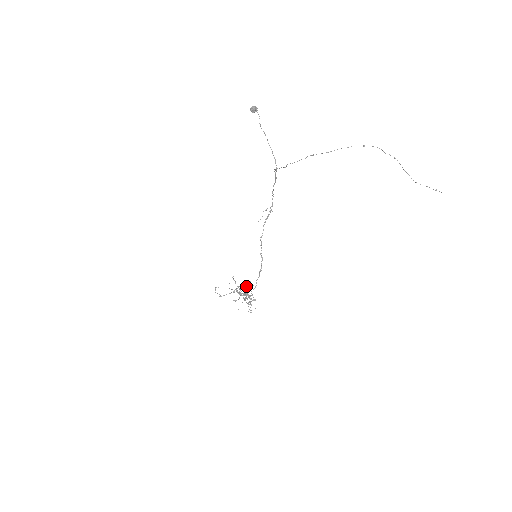
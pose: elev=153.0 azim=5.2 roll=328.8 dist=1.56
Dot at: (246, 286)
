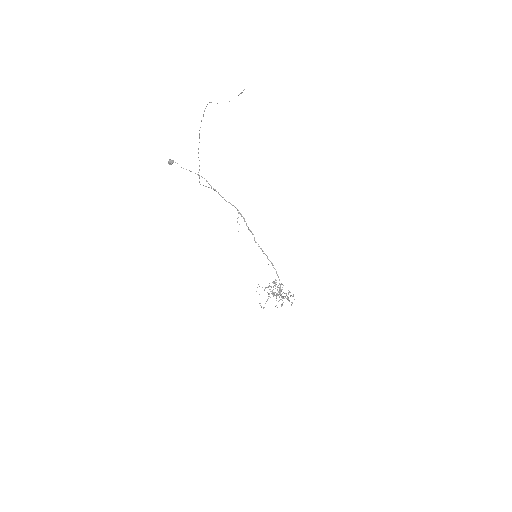
Dot at: (273, 286)
